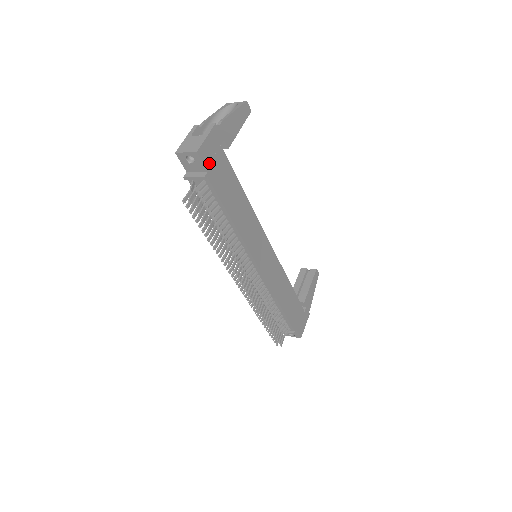
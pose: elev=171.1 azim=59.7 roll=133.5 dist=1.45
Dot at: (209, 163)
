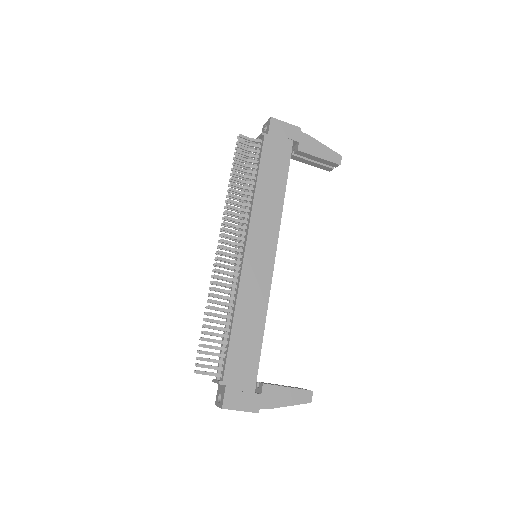
Dot at: (274, 133)
